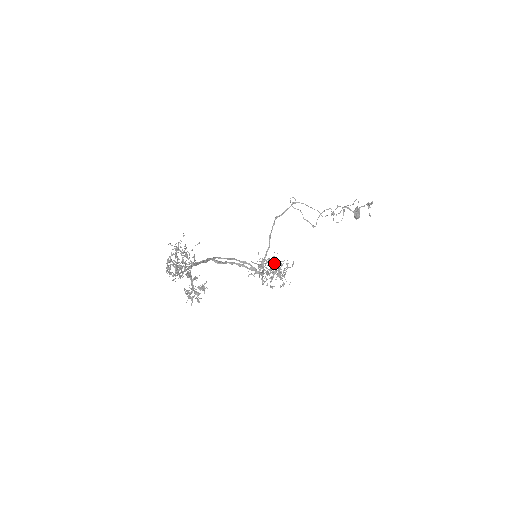
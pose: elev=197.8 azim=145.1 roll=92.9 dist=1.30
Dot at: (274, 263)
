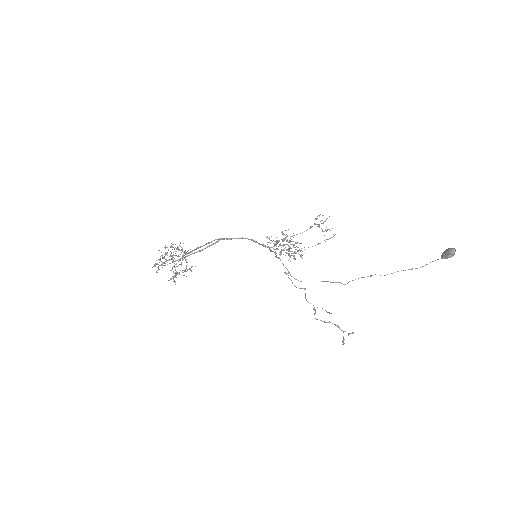
Dot at: occluded
